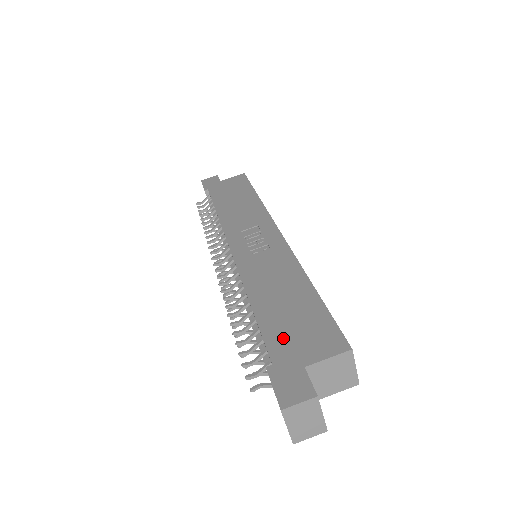
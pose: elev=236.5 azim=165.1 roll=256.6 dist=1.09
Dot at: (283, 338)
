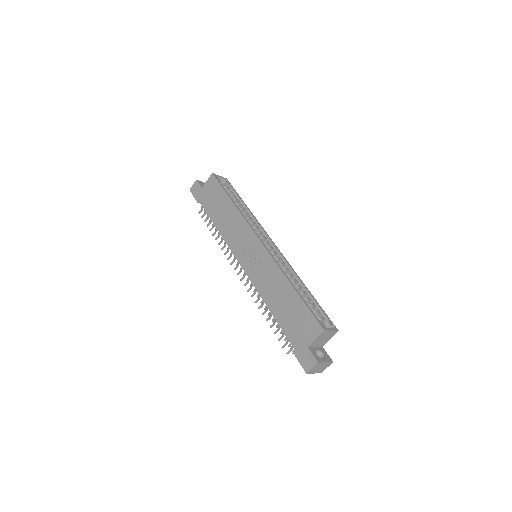
Dot at: (292, 331)
